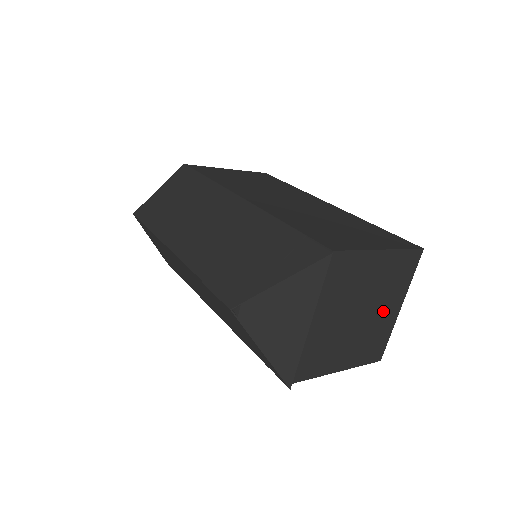
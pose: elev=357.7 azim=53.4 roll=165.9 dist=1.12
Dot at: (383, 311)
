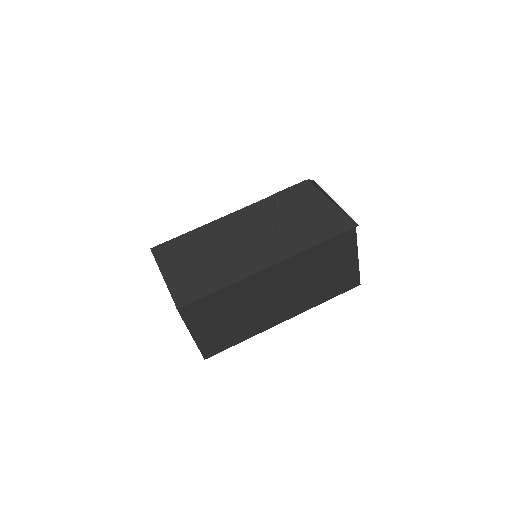
Dot at: occluded
